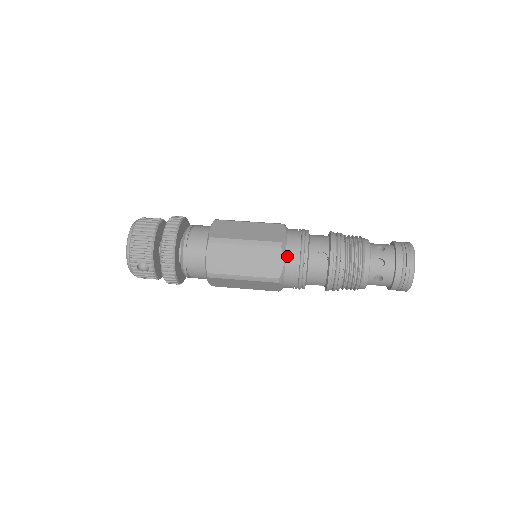
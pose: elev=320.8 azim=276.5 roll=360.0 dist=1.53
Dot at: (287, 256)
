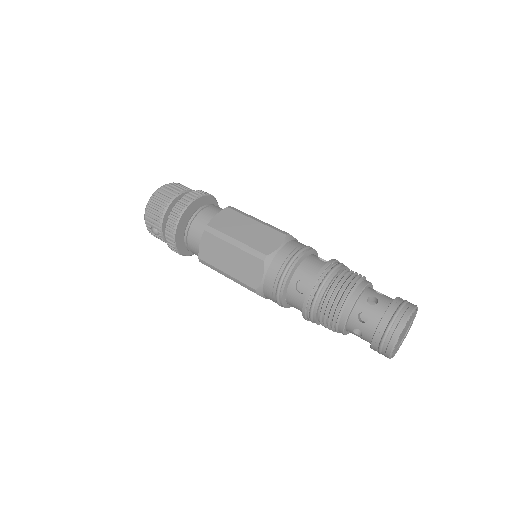
Dot at: (268, 271)
